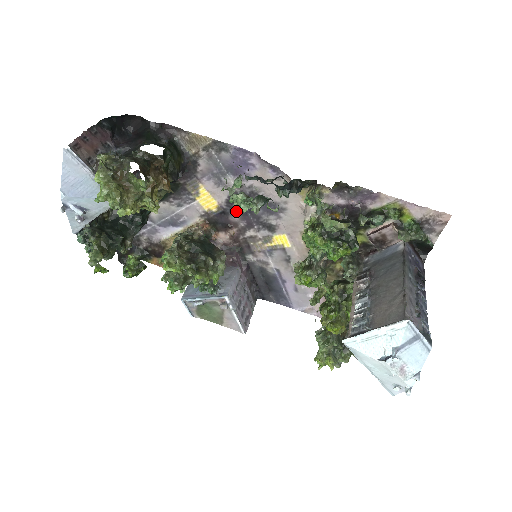
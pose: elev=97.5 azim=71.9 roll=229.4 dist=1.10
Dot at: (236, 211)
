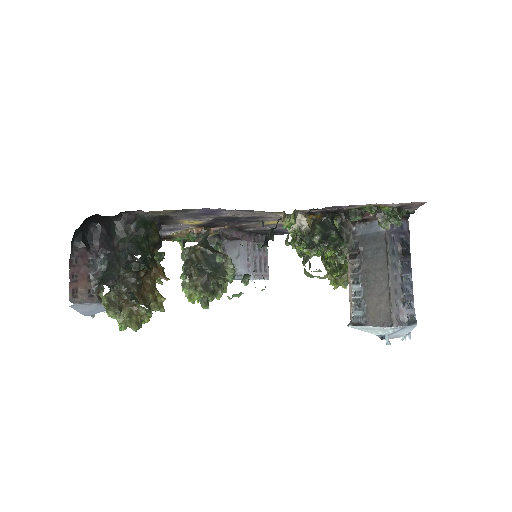
Dot at: (222, 222)
